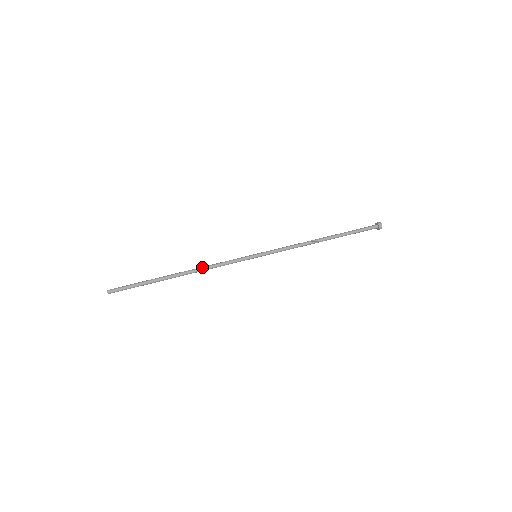
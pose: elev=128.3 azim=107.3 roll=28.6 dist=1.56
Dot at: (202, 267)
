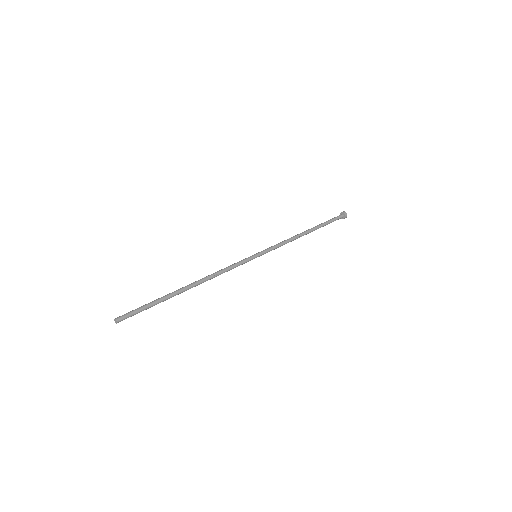
Dot at: (212, 276)
